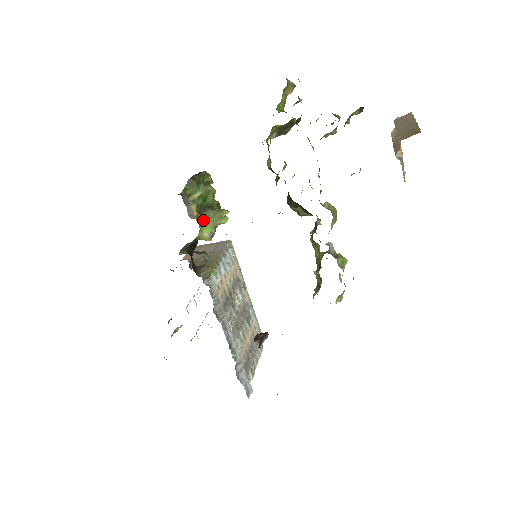
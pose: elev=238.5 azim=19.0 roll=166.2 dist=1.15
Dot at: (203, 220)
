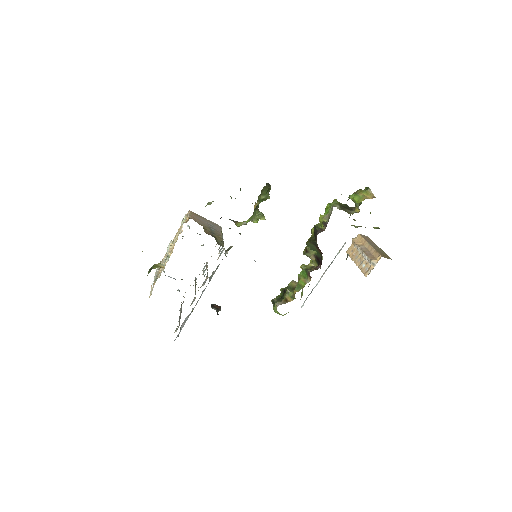
Dot at: (253, 214)
